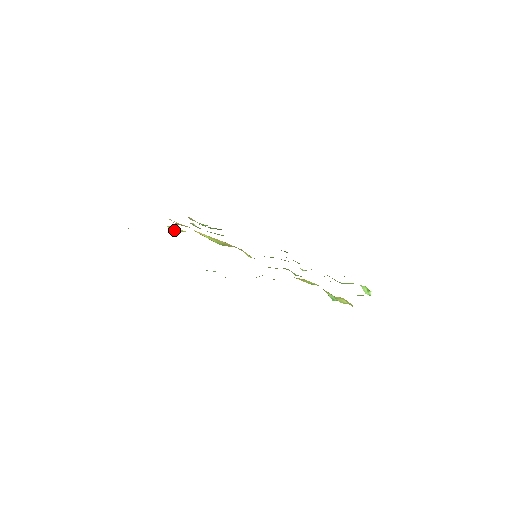
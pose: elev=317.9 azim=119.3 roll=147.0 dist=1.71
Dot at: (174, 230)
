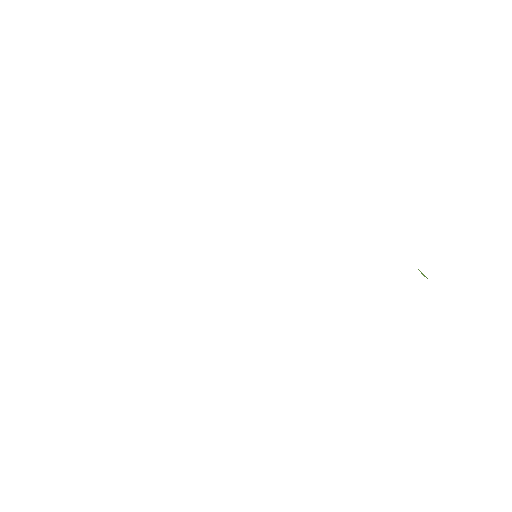
Dot at: occluded
